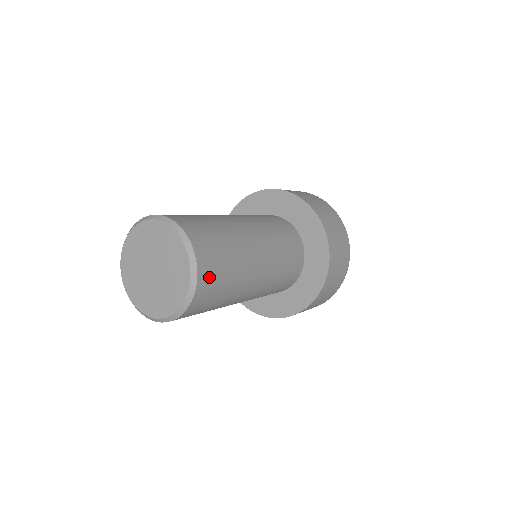
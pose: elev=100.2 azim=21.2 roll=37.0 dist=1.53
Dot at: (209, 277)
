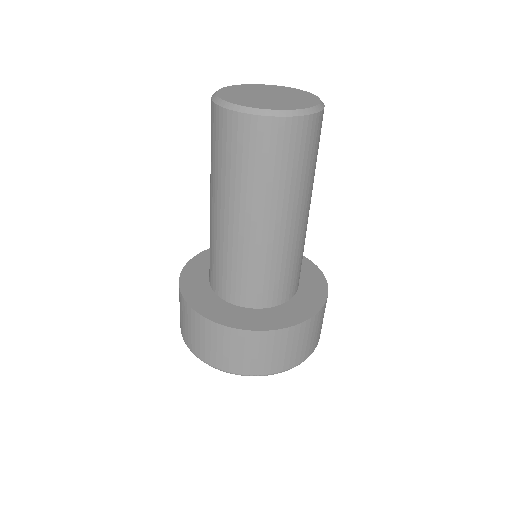
Dot at: (310, 133)
